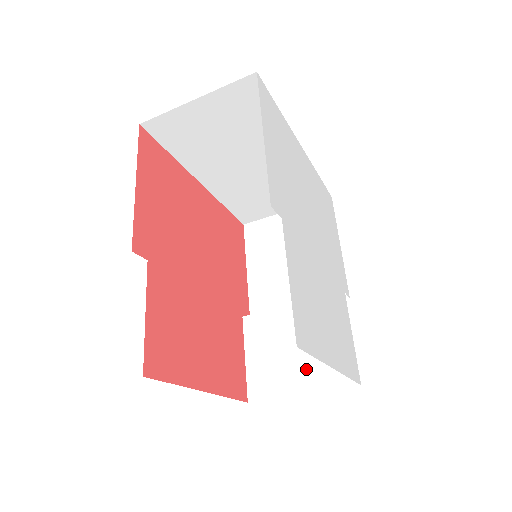
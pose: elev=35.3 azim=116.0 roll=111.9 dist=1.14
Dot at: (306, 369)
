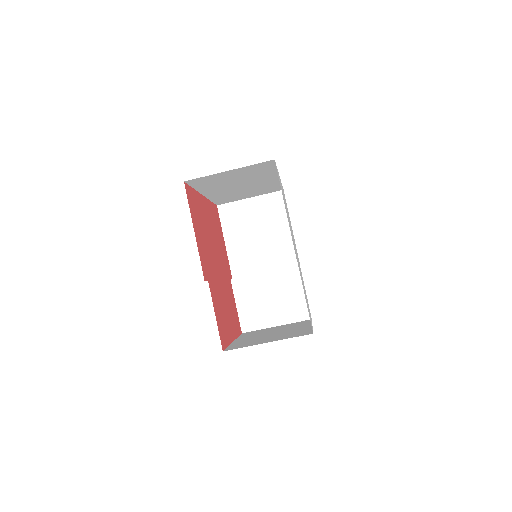
Dot at: (278, 311)
